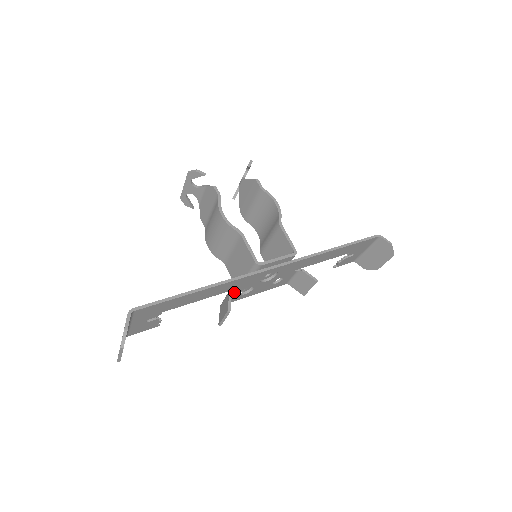
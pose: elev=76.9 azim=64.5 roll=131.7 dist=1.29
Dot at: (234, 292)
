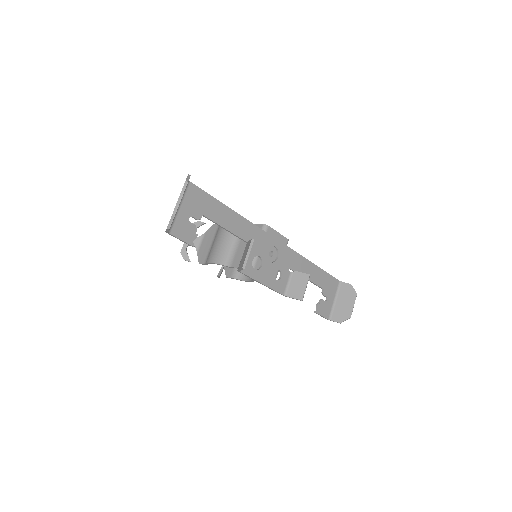
Dot at: occluded
